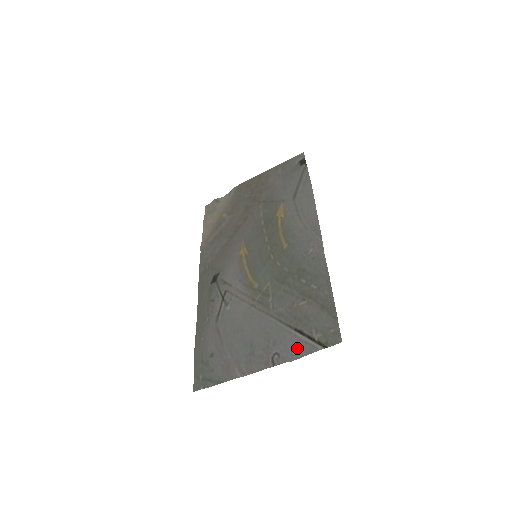
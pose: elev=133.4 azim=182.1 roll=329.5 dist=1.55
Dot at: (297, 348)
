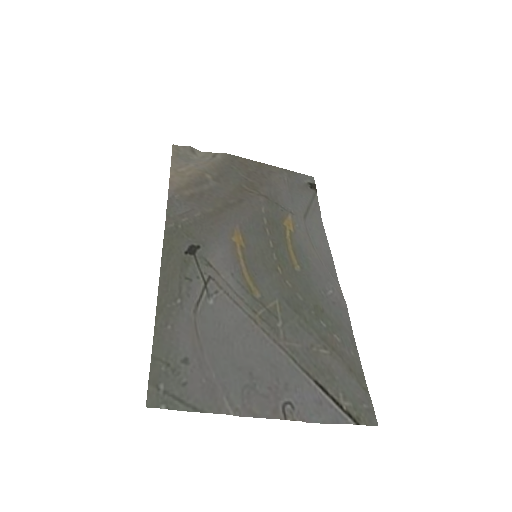
Dot at: (318, 408)
